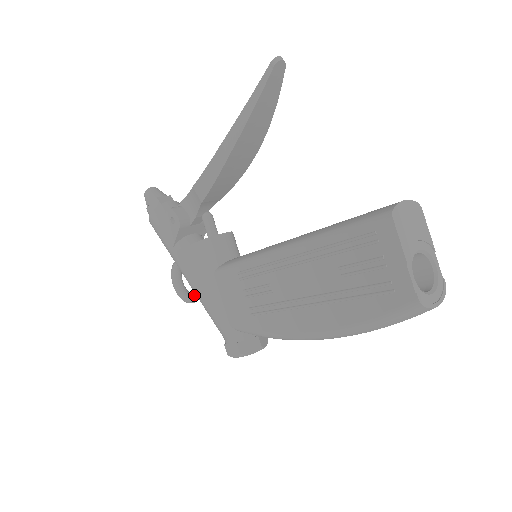
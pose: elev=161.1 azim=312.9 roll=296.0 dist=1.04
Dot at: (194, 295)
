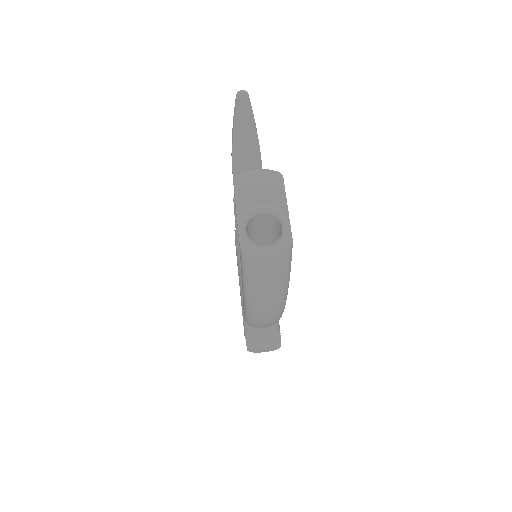
Dot at: occluded
